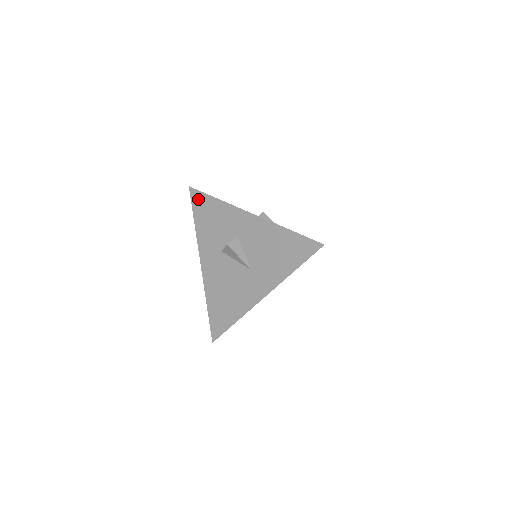
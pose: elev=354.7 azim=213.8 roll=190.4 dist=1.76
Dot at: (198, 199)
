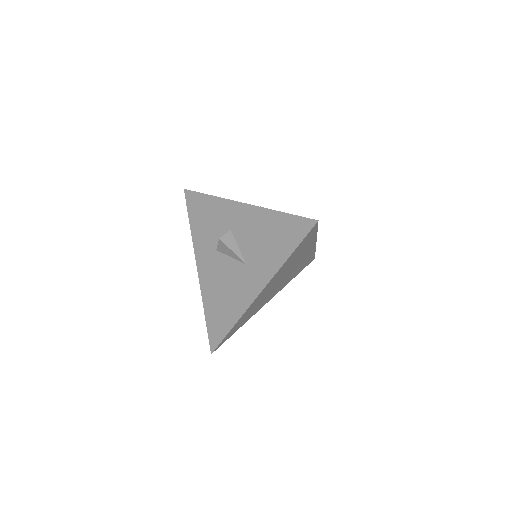
Dot at: (192, 200)
